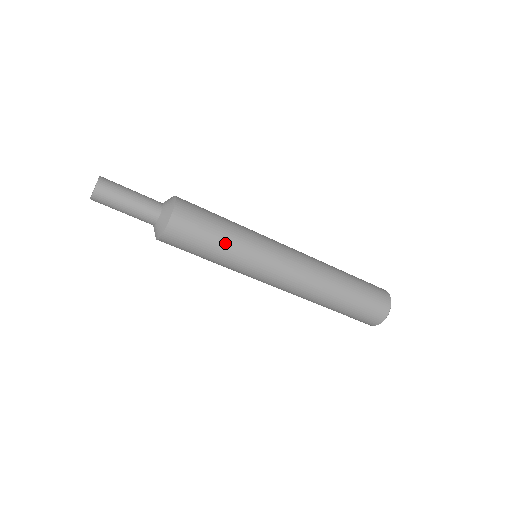
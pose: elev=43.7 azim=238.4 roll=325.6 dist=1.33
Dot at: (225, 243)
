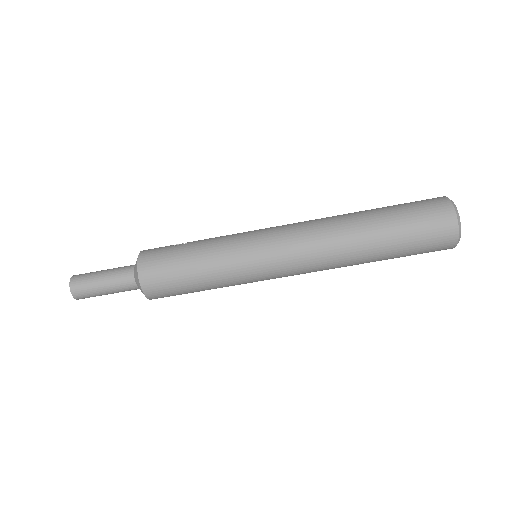
Dot at: (205, 275)
